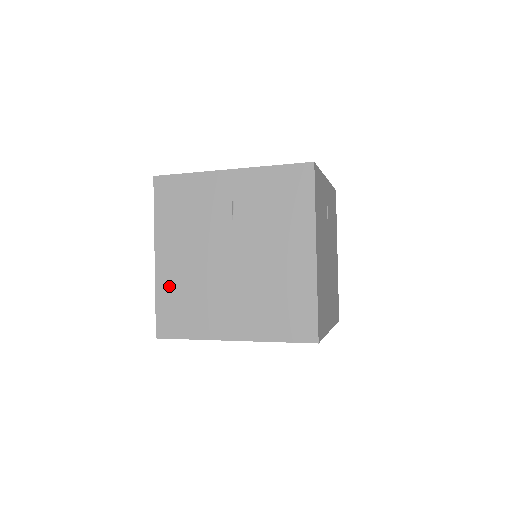
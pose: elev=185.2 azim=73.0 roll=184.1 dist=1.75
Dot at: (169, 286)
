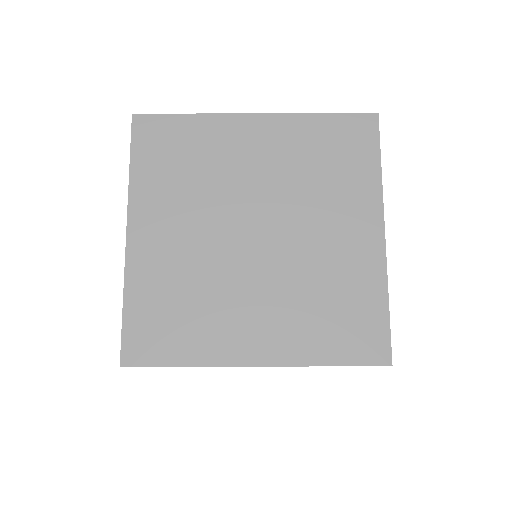
Dot at: occluded
